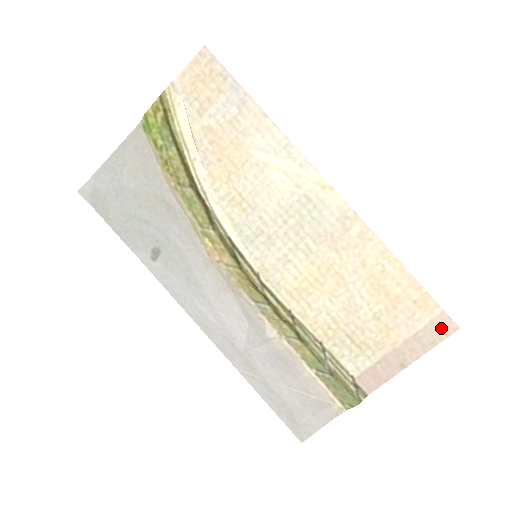
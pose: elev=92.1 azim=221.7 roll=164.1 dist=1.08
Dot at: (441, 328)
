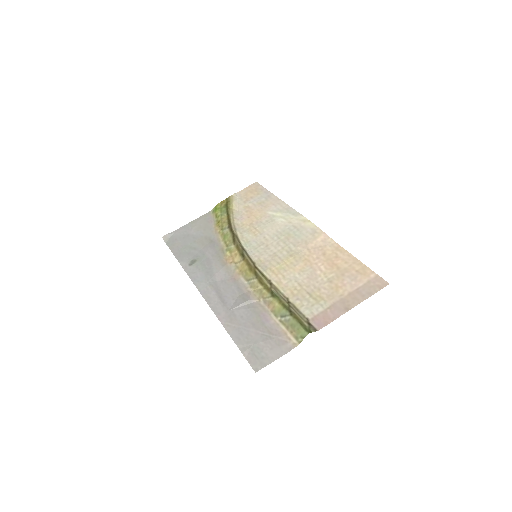
Dot at: (376, 285)
